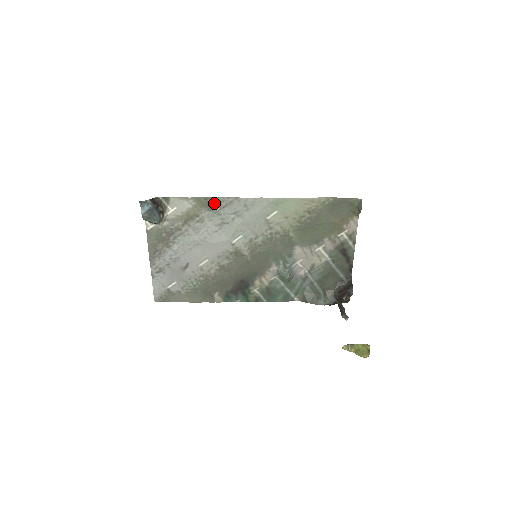
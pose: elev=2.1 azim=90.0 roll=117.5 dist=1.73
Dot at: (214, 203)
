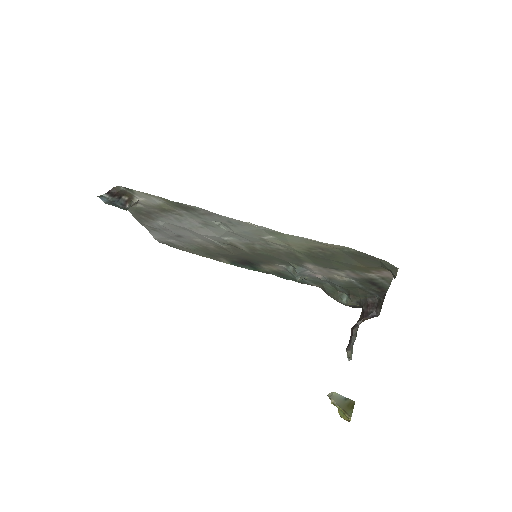
Dot at: (189, 208)
